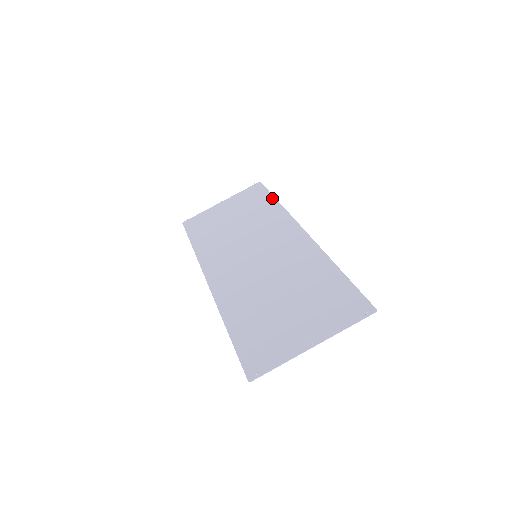
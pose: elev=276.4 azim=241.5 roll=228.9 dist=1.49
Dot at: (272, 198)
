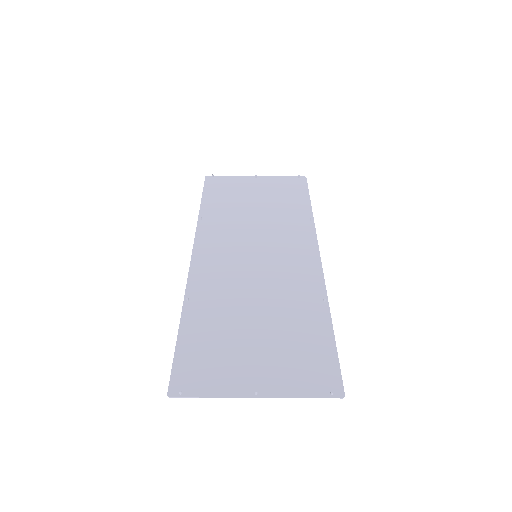
Dot at: (308, 201)
